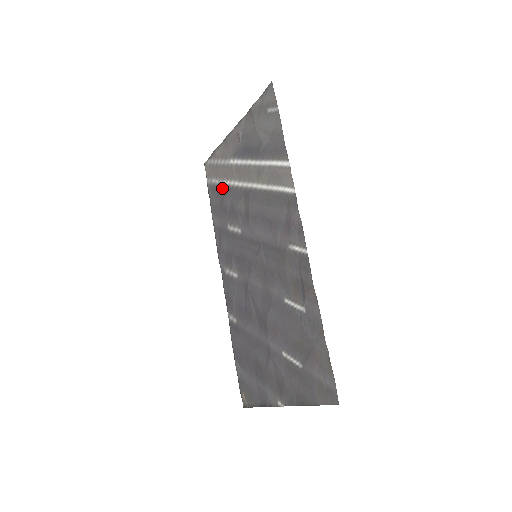
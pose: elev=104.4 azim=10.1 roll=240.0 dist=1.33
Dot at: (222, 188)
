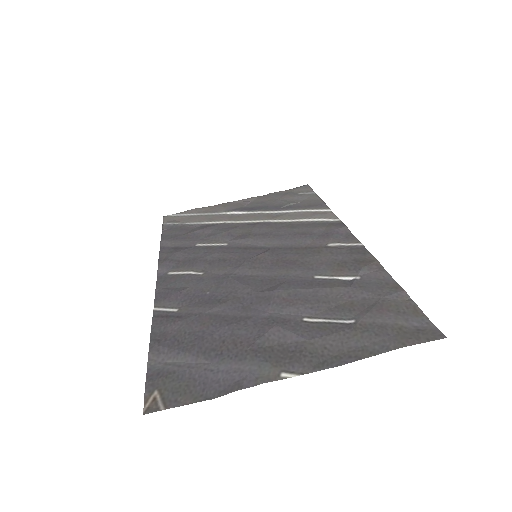
Dot at: (196, 225)
